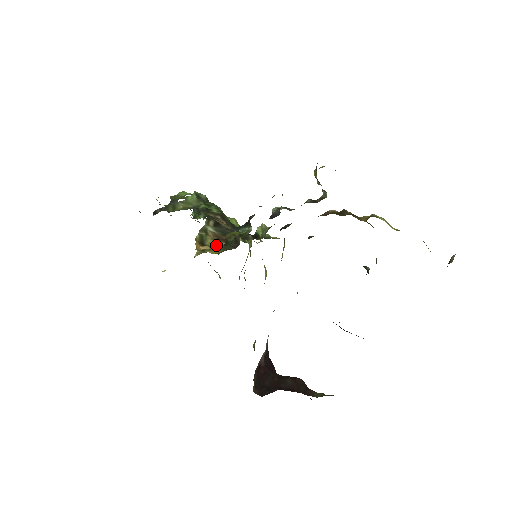
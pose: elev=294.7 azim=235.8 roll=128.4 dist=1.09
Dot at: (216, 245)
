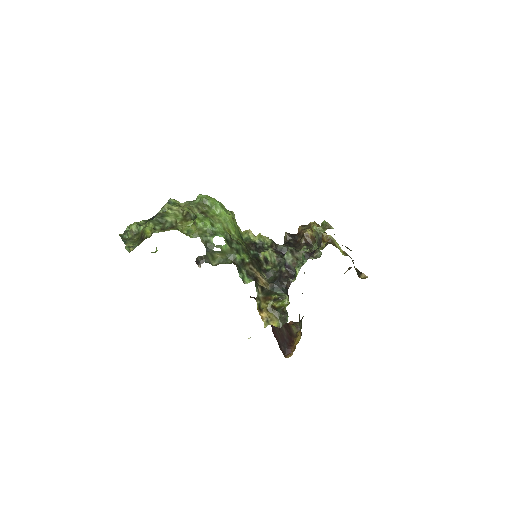
Dot at: (266, 305)
